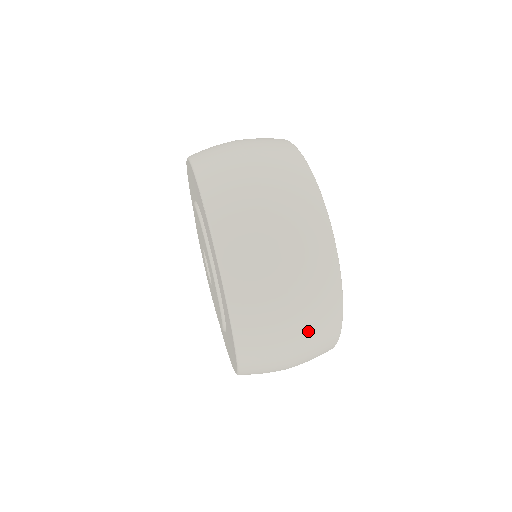
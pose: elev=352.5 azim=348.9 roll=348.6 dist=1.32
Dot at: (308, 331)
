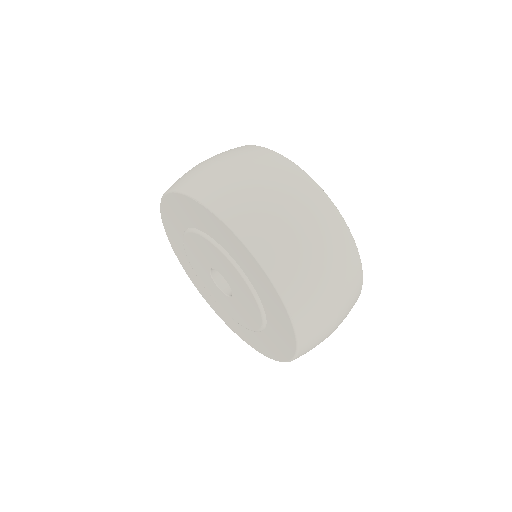
Dot at: (335, 262)
